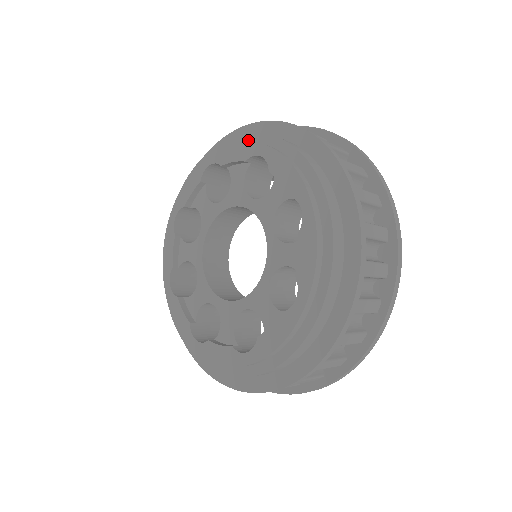
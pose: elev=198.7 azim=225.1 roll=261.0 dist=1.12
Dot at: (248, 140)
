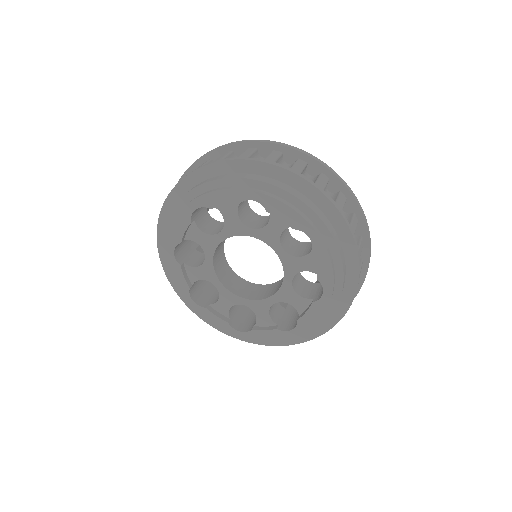
Dot at: (229, 184)
